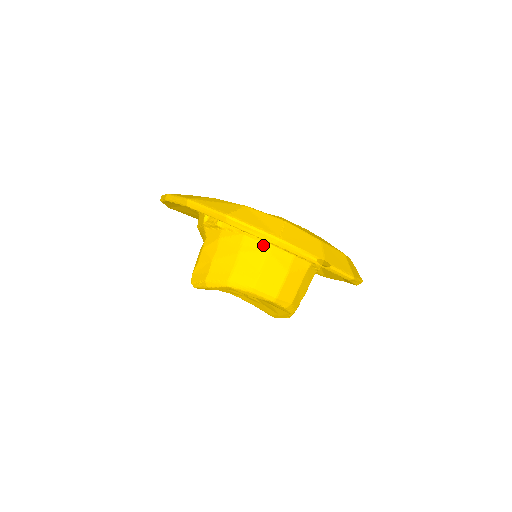
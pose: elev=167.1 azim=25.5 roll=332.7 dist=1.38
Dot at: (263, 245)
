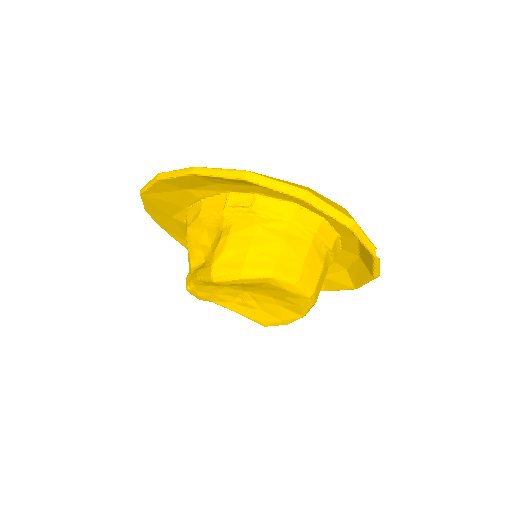
Dot at: (306, 235)
